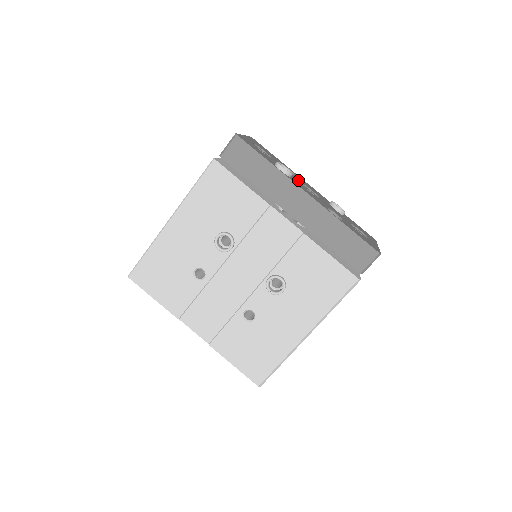
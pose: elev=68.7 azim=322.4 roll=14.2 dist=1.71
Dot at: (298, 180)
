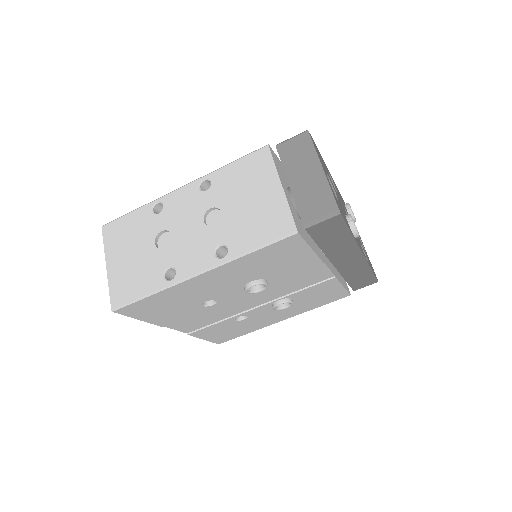
Dot at: occluded
